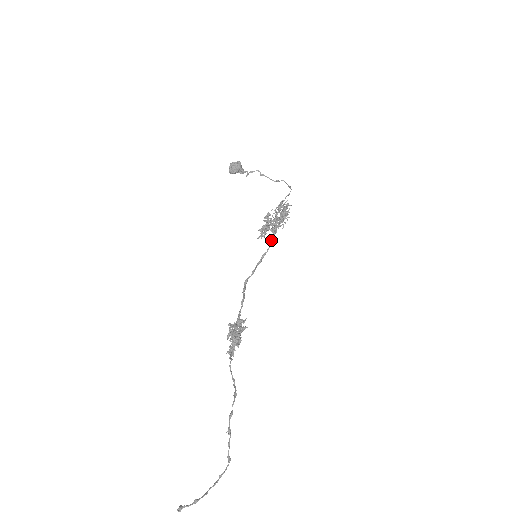
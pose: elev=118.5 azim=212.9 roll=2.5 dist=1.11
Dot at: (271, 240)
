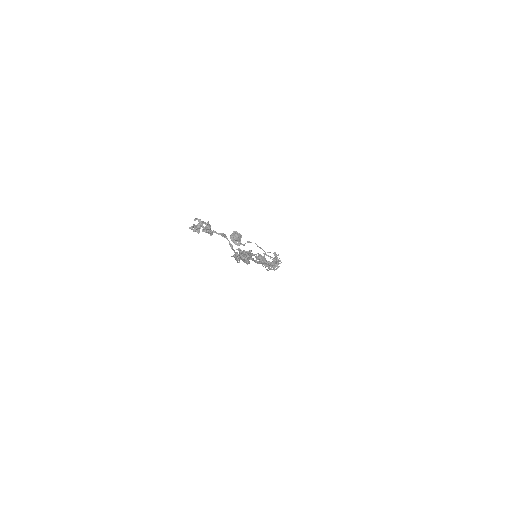
Dot at: (266, 263)
